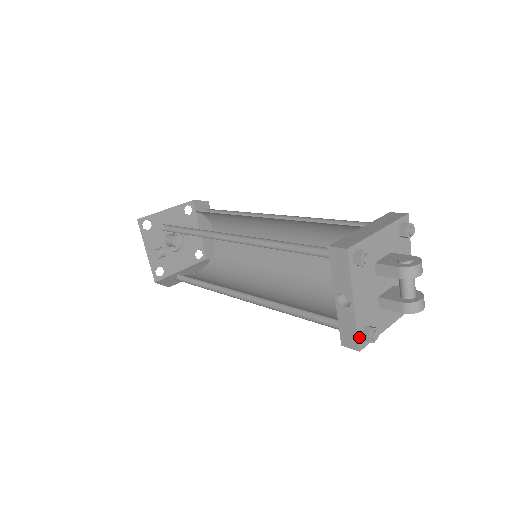
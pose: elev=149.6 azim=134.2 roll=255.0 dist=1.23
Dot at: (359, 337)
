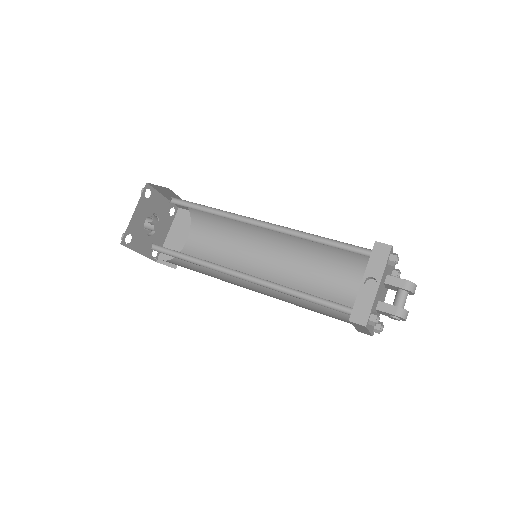
Dot at: (370, 315)
